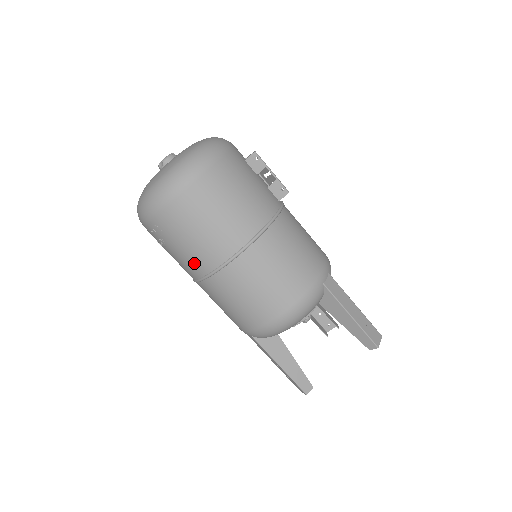
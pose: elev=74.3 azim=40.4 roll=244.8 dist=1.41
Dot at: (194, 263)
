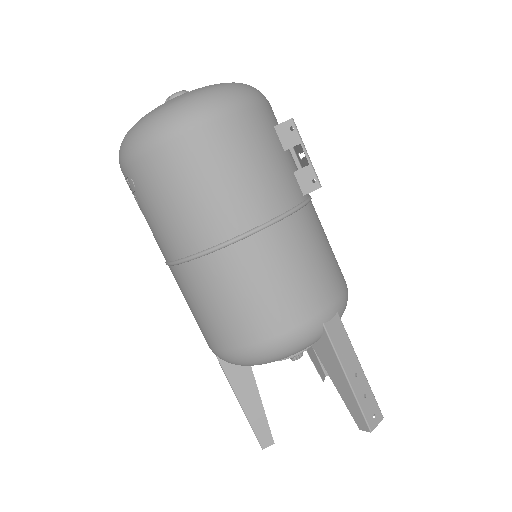
Dot at: (163, 240)
